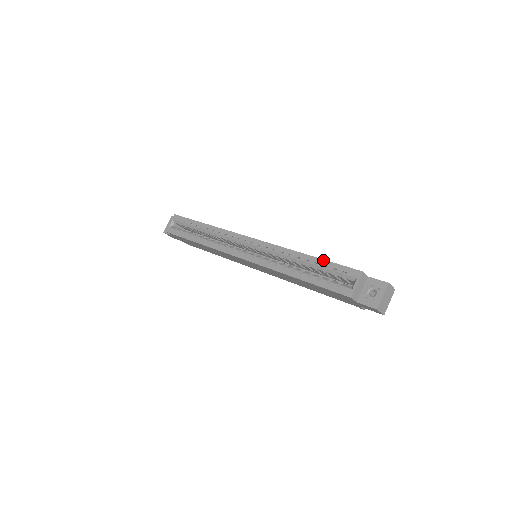
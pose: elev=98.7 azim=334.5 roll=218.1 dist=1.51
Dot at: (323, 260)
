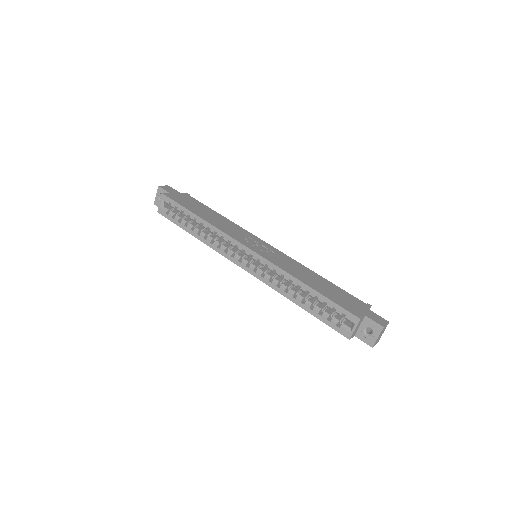
Dot at: (323, 296)
